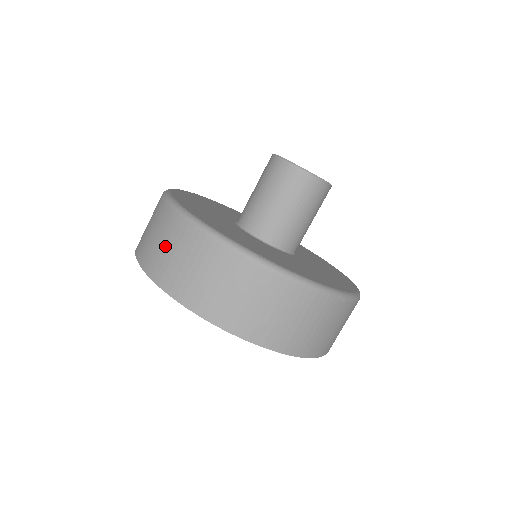
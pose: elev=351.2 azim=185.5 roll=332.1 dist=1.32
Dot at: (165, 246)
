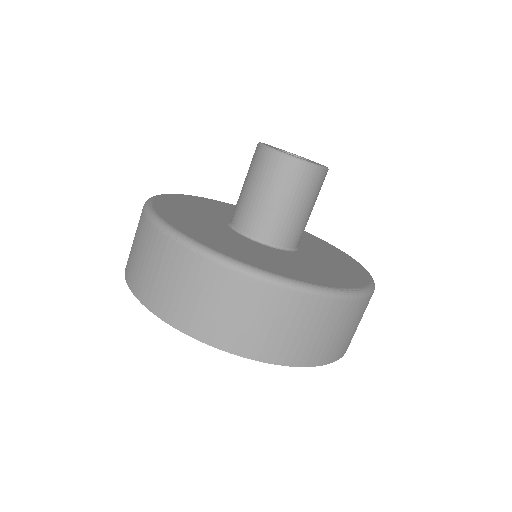
Dot at: (235, 313)
